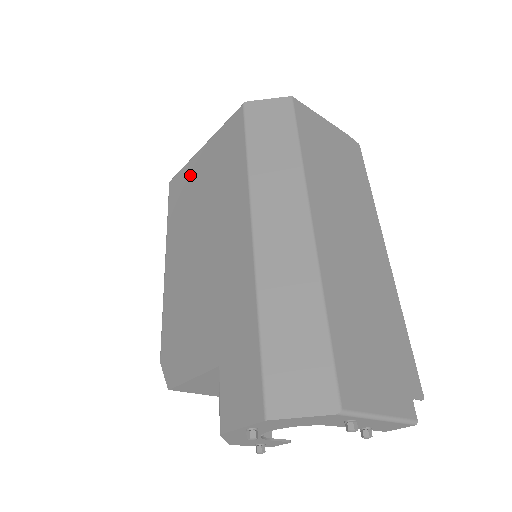
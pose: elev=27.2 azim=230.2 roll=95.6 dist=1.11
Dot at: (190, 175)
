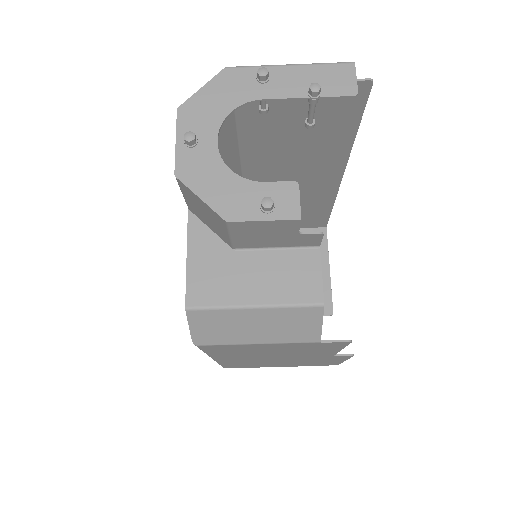
Dot at: occluded
